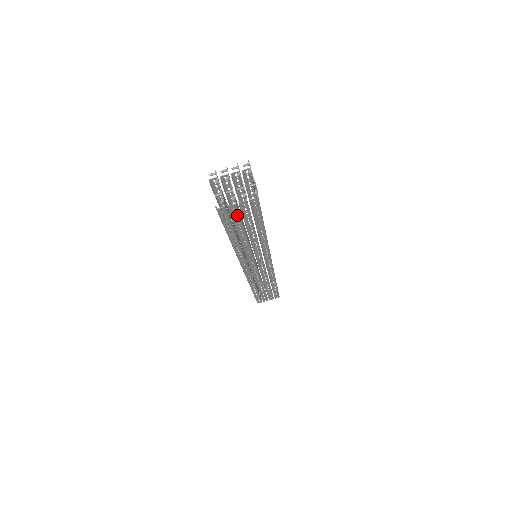
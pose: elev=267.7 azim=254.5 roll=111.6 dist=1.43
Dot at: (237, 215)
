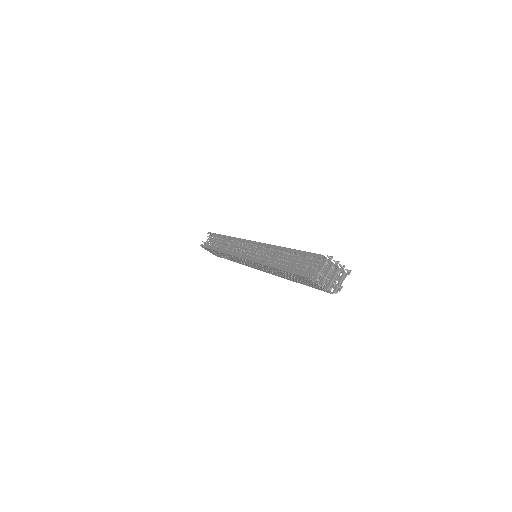
Dot at: (308, 281)
